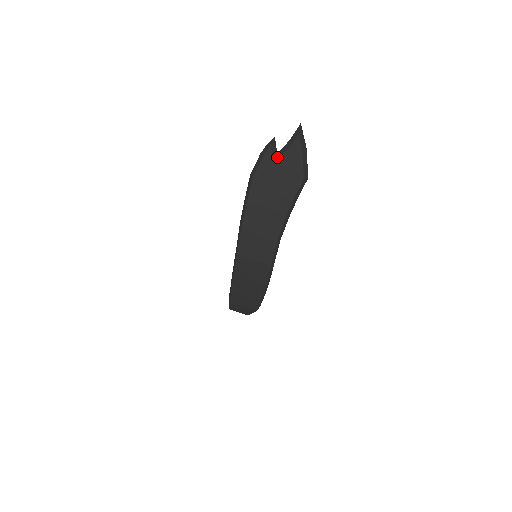
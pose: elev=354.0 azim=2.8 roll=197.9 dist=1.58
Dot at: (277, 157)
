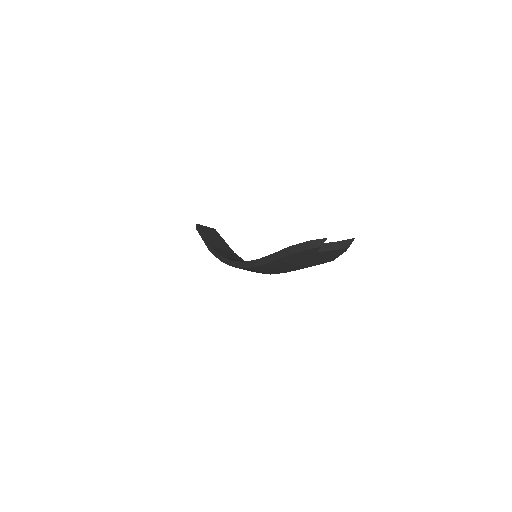
Dot at: (321, 249)
